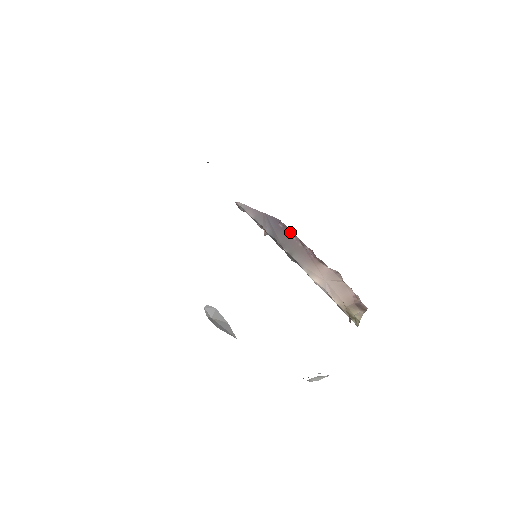
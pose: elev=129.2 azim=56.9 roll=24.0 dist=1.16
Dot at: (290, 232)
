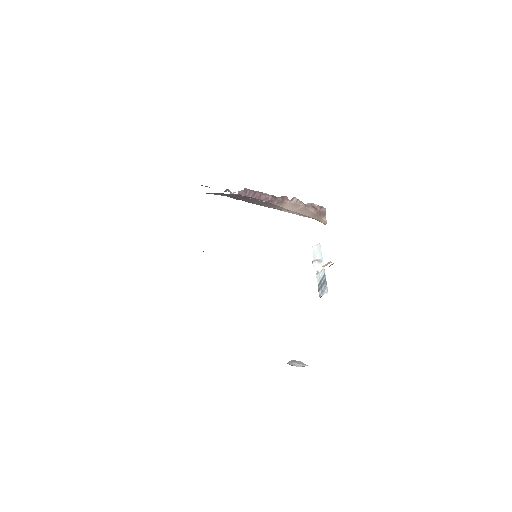
Dot at: (252, 198)
